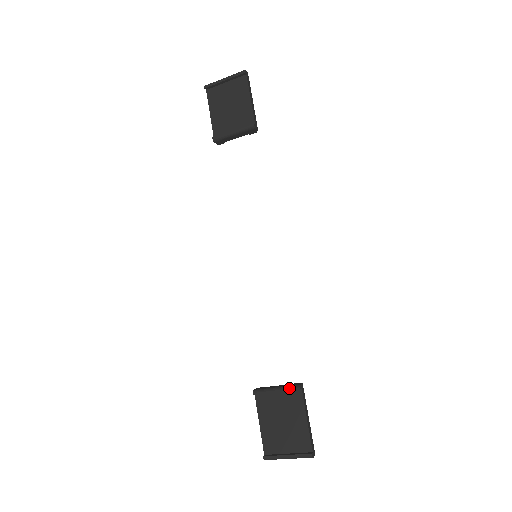
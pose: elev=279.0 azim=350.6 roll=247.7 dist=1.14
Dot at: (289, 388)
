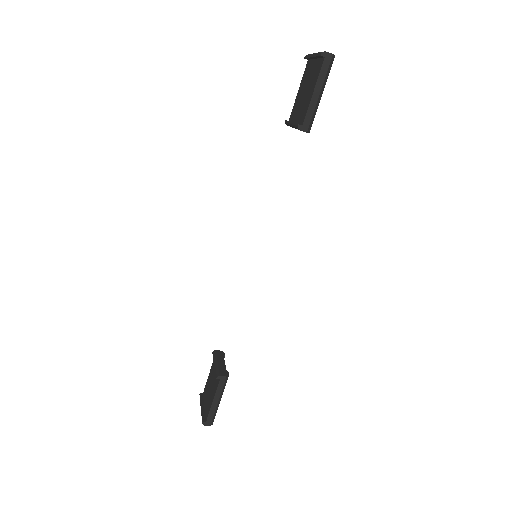
Dot at: (216, 370)
